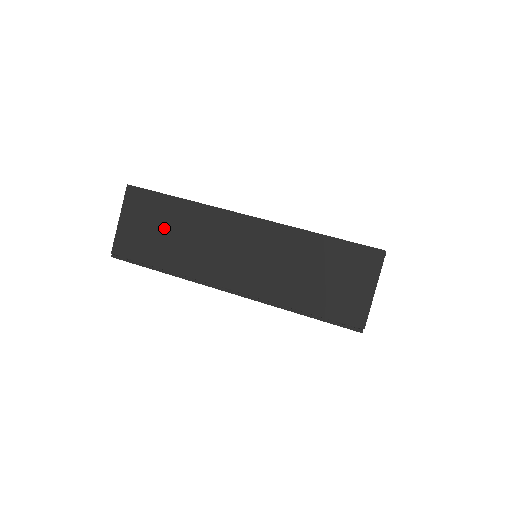
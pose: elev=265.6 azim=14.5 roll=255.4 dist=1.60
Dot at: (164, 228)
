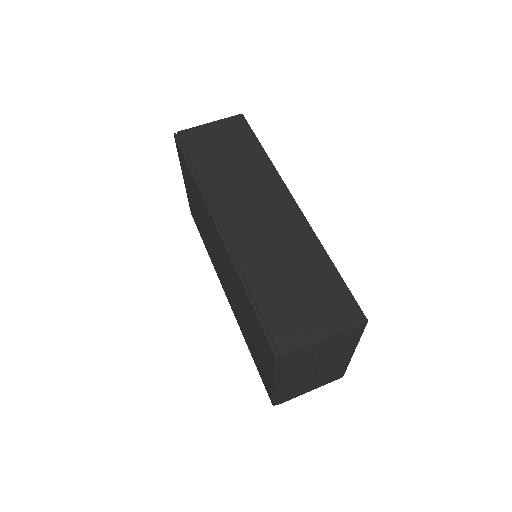
Dot at: (230, 153)
